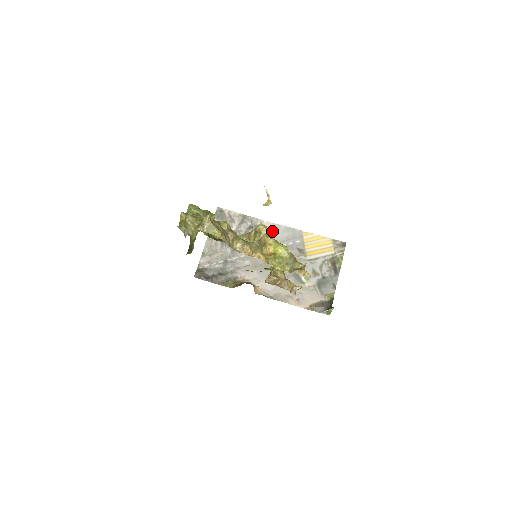
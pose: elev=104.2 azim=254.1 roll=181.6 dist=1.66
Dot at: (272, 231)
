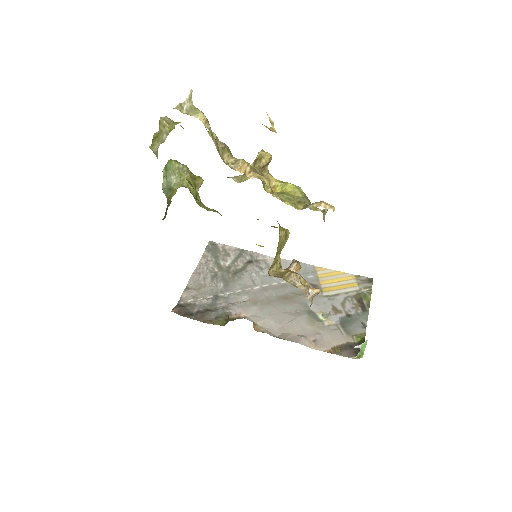
Dot at: occluded
